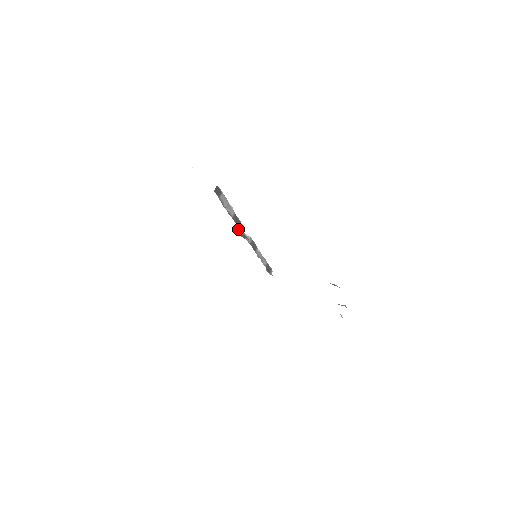
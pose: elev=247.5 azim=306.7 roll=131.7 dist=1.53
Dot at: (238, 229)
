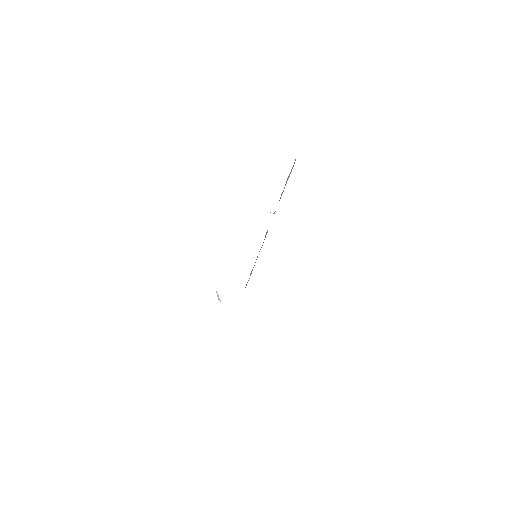
Dot at: occluded
